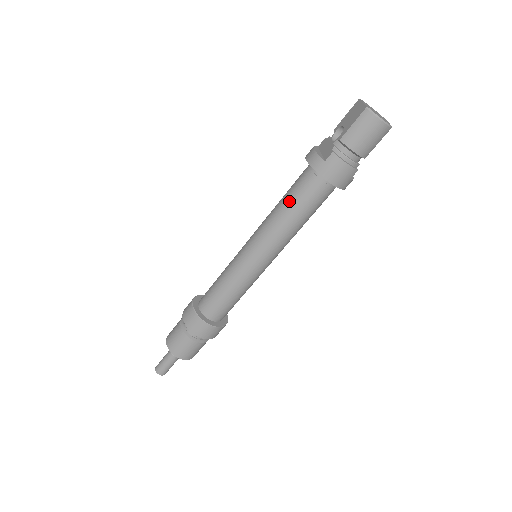
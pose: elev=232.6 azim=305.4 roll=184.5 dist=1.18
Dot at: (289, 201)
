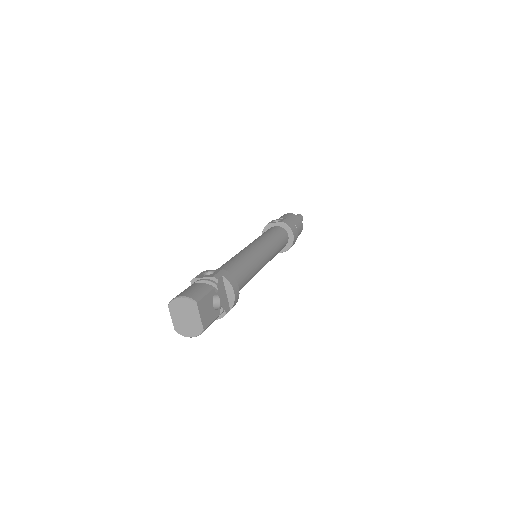
Dot at: occluded
